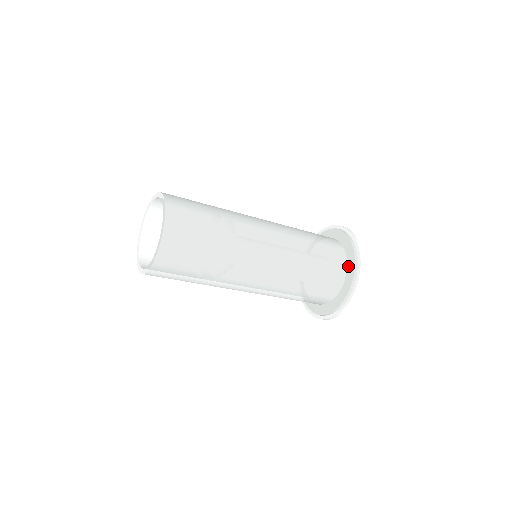
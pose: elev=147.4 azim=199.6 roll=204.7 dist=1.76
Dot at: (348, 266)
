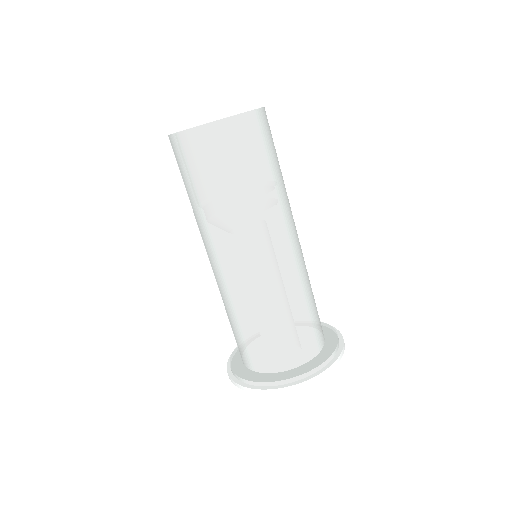
Dot at: (323, 350)
